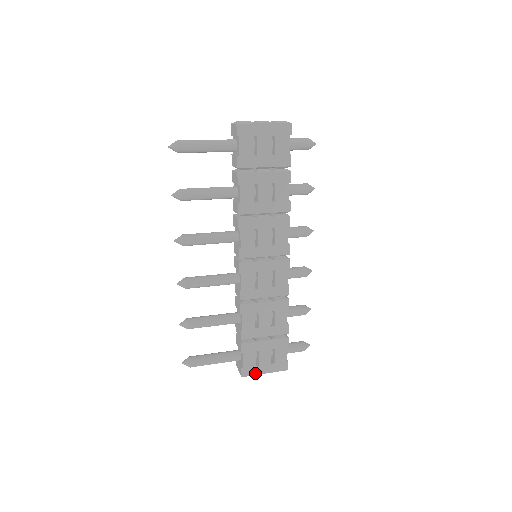
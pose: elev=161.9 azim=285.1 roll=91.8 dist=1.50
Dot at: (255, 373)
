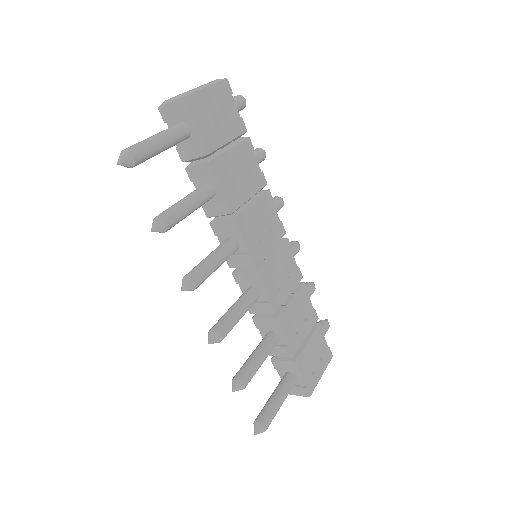
Dot at: (316, 383)
